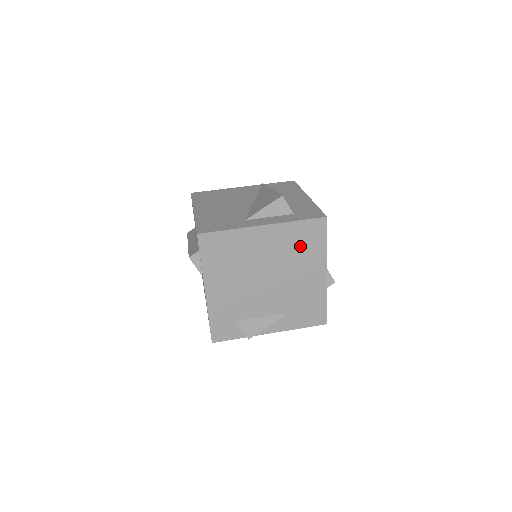
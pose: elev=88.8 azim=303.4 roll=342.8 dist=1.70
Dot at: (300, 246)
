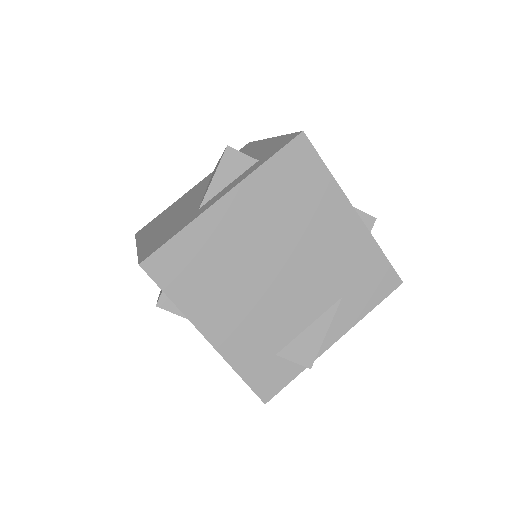
Dot at: (294, 195)
